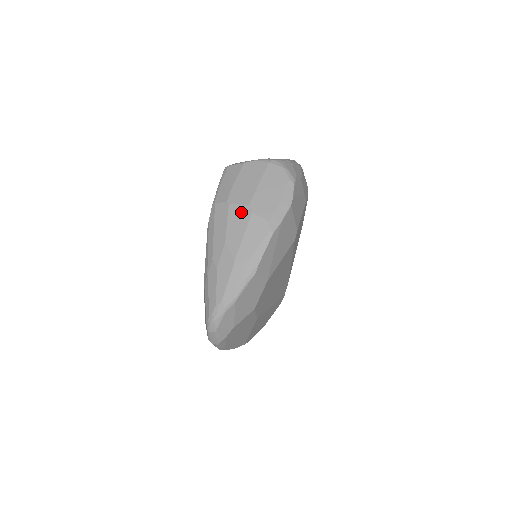
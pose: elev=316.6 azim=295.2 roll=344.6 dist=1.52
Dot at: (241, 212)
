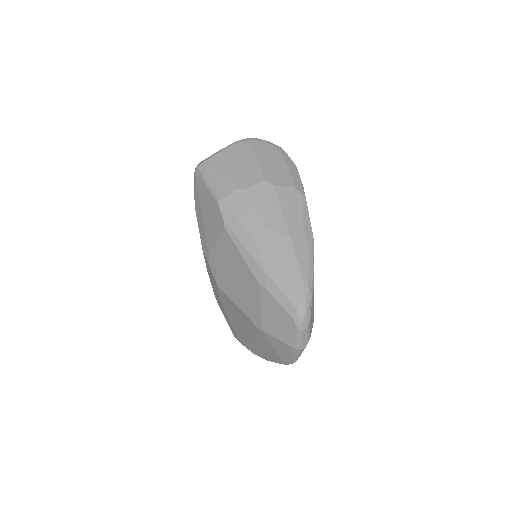
Dot at: (262, 190)
